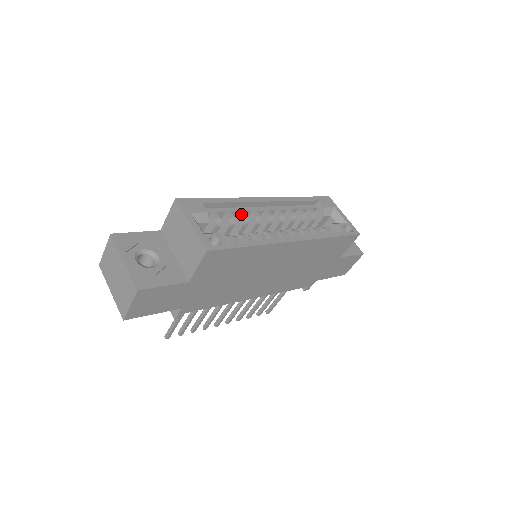
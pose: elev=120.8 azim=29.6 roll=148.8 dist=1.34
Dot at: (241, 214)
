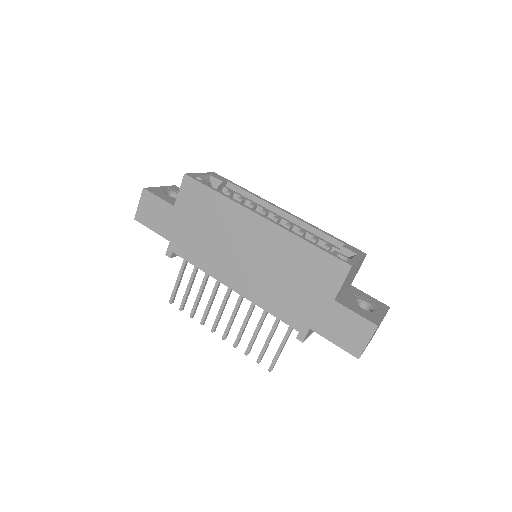
Dot at: (252, 203)
